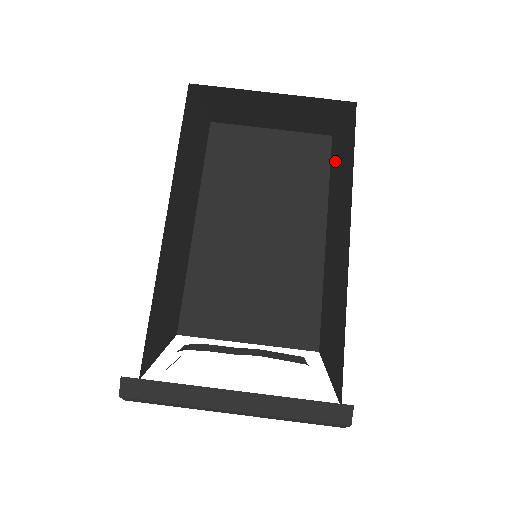
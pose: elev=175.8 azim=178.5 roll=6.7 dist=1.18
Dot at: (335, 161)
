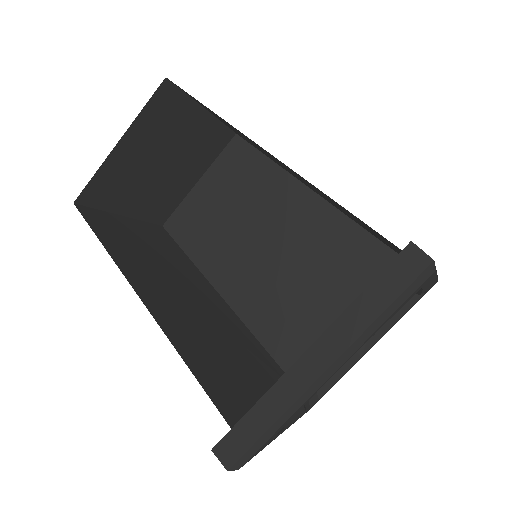
Dot at: occluded
